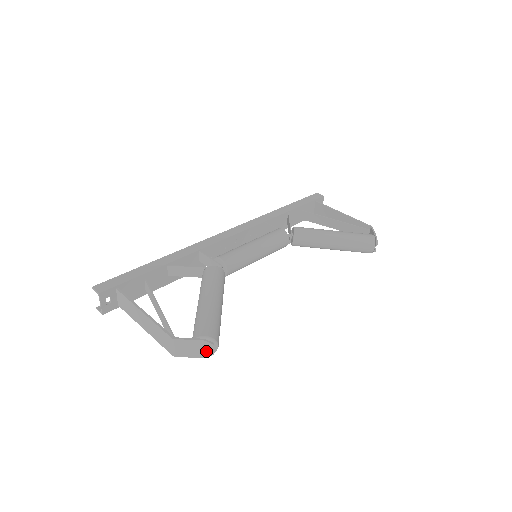
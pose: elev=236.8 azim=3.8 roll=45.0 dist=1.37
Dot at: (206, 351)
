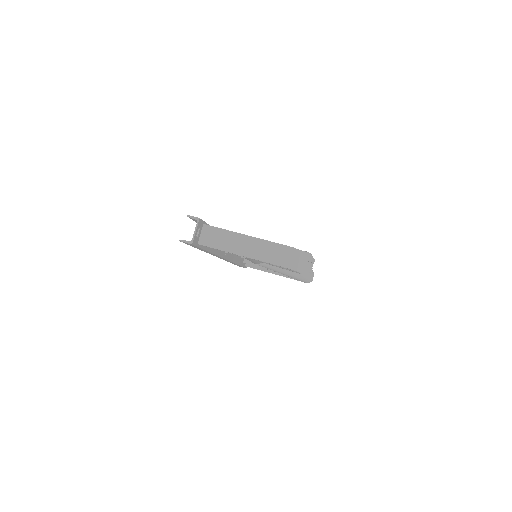
Dot at: (308, 266)
